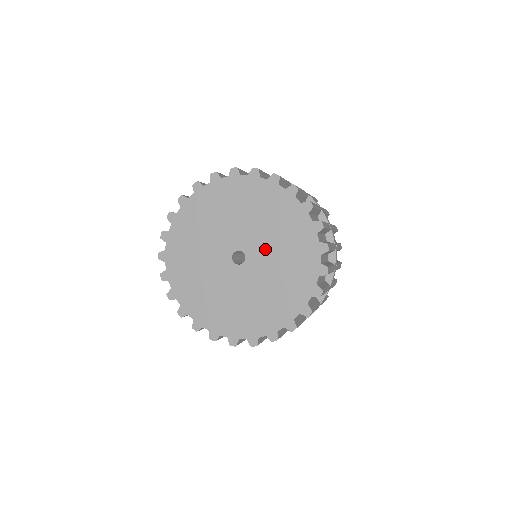
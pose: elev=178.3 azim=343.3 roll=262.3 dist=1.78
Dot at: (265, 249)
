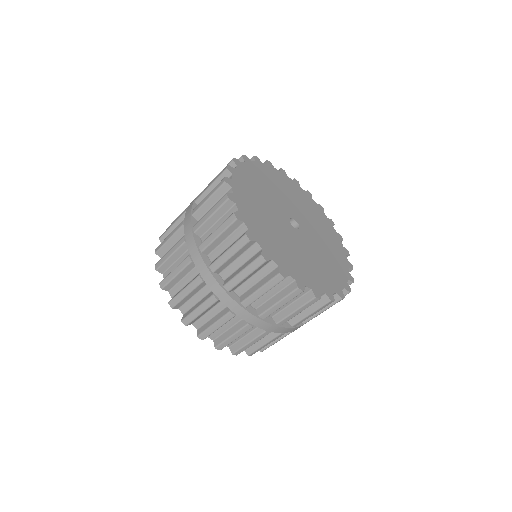
Dot at: (305, 219)
